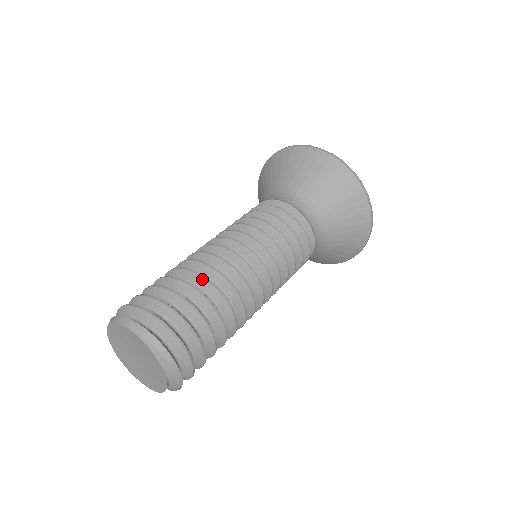
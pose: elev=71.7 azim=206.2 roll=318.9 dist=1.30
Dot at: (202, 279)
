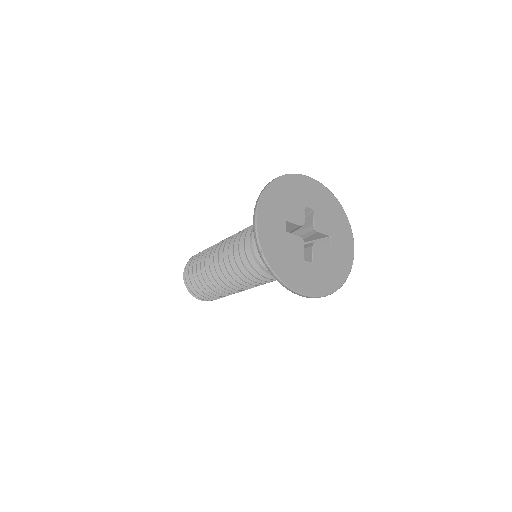
Dot at: (207, 284)
